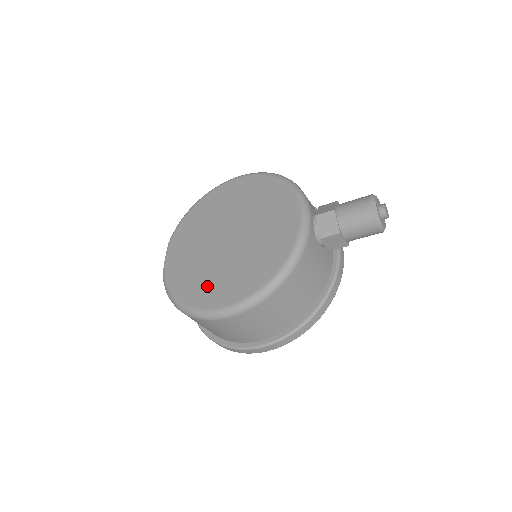
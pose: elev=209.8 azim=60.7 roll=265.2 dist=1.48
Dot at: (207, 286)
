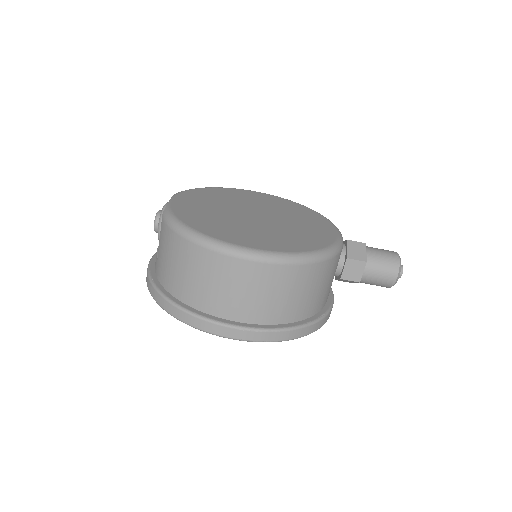
Dot at: (230, 230)
